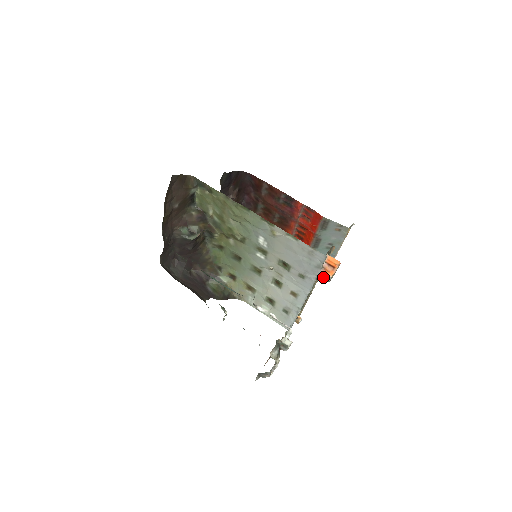
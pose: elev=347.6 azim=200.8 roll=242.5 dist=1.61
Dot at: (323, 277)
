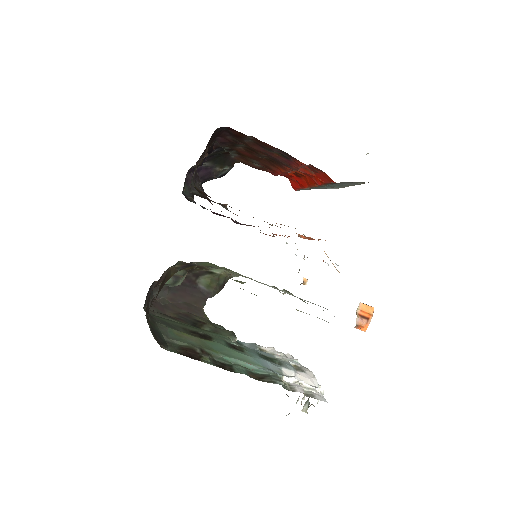
Dot at: occluded
